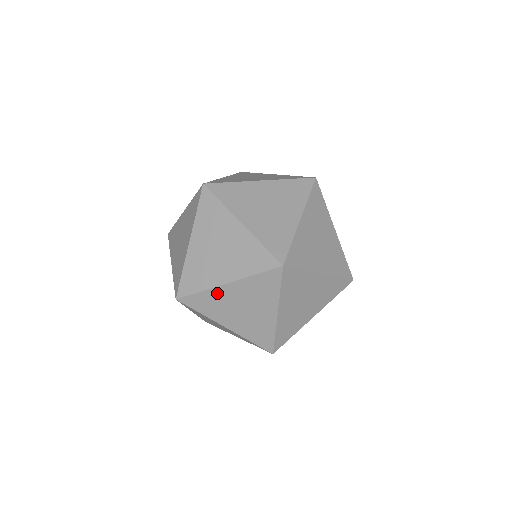
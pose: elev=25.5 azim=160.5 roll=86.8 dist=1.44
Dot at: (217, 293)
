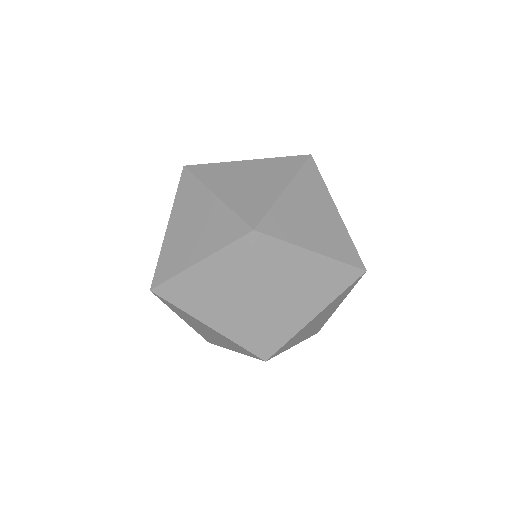
Dot at: (296, 255)
